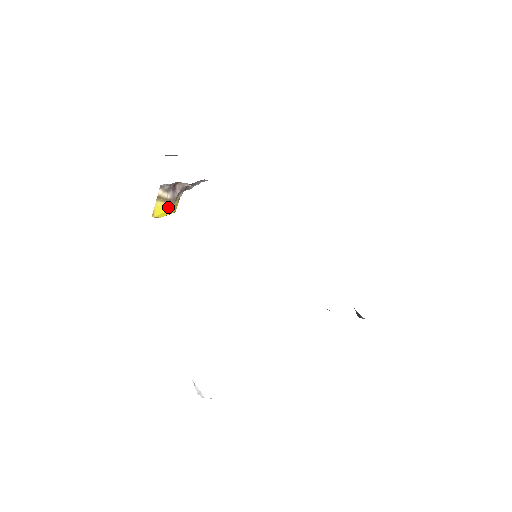
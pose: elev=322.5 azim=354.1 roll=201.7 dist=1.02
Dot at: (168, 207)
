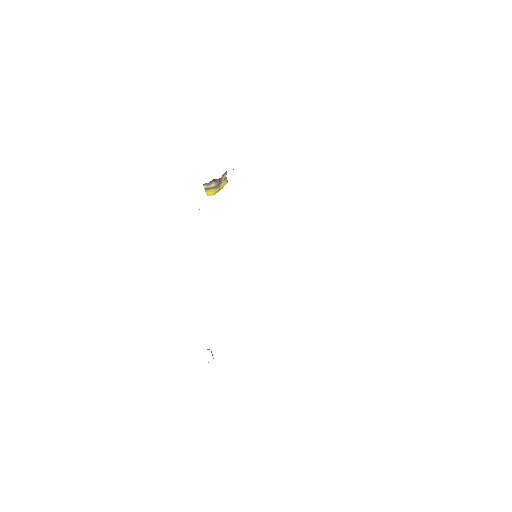
Dot at: (216, 189)
